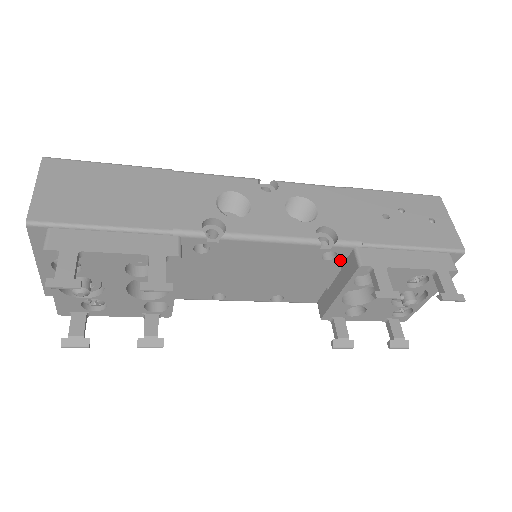
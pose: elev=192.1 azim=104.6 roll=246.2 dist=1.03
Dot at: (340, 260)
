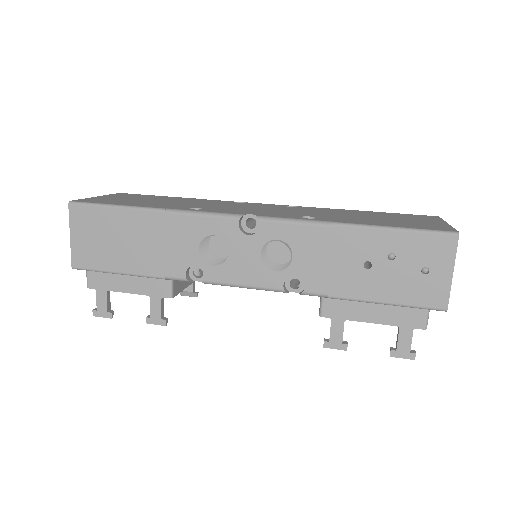
Dot at: occluded
